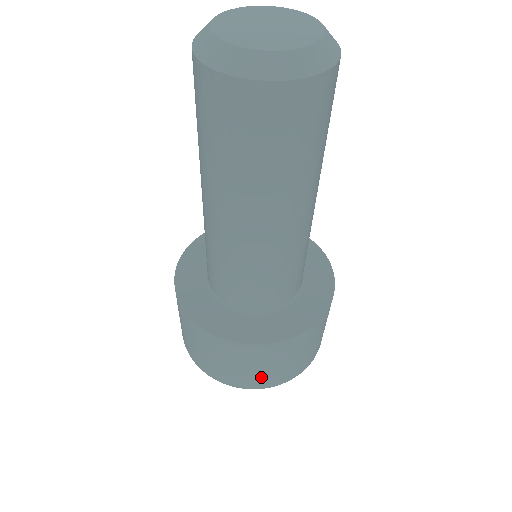
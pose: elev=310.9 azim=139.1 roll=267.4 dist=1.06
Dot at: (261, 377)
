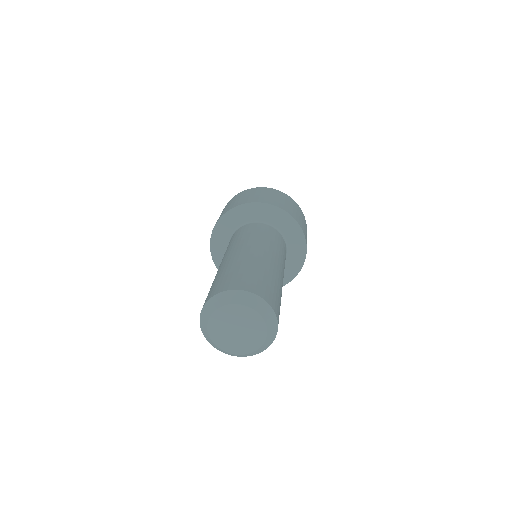
Dot at: occluded
